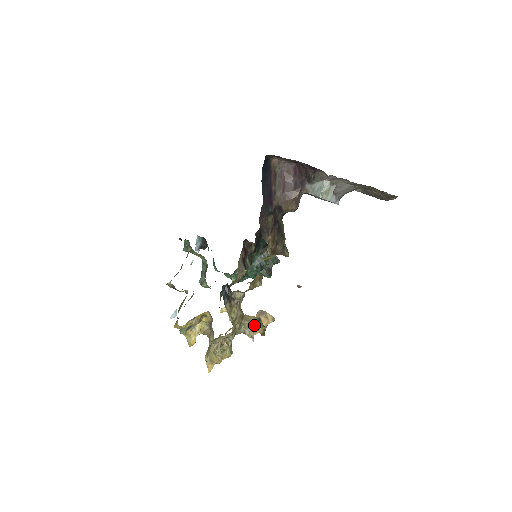
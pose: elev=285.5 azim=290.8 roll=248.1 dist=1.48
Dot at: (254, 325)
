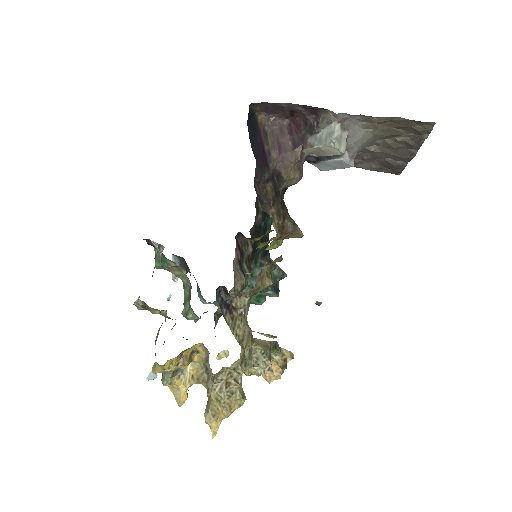
Dot at: (270, 352)
